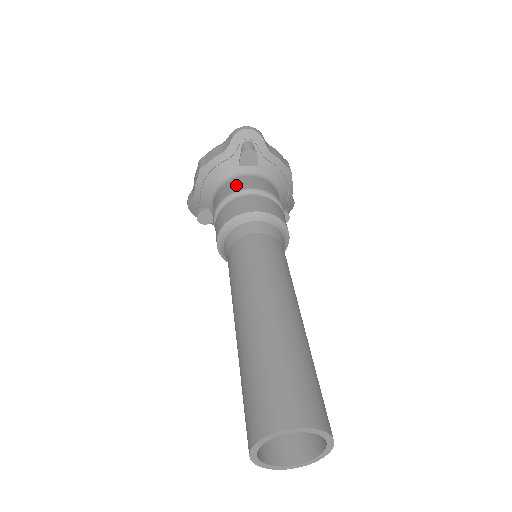
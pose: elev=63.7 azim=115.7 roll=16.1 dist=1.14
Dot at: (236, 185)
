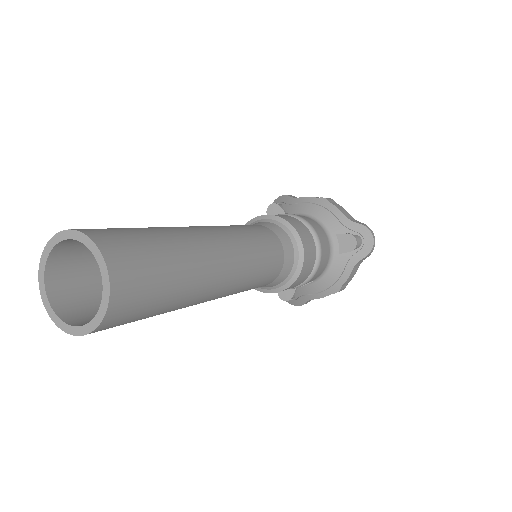
Dot at: occluded
